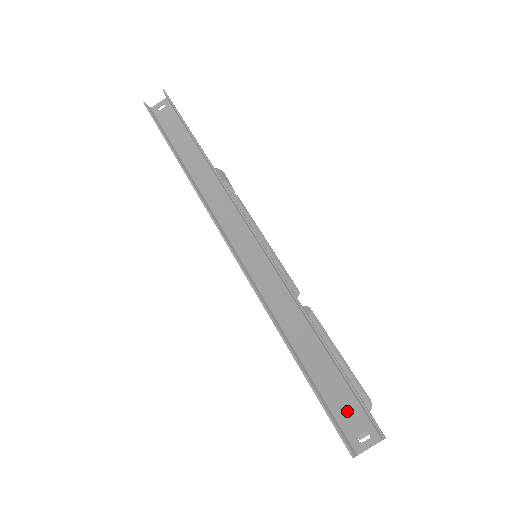
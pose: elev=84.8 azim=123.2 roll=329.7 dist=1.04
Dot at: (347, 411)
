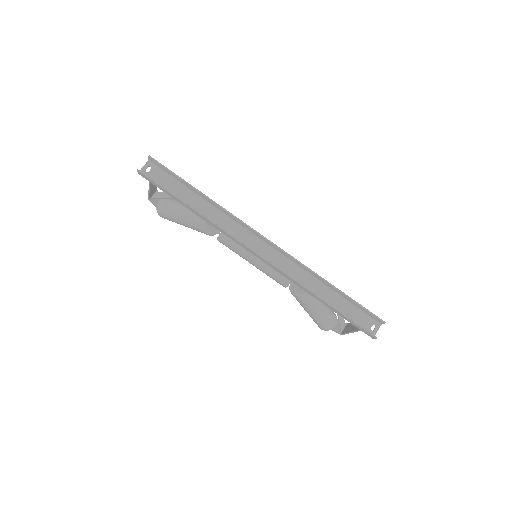
Dot at: (361, 319)
